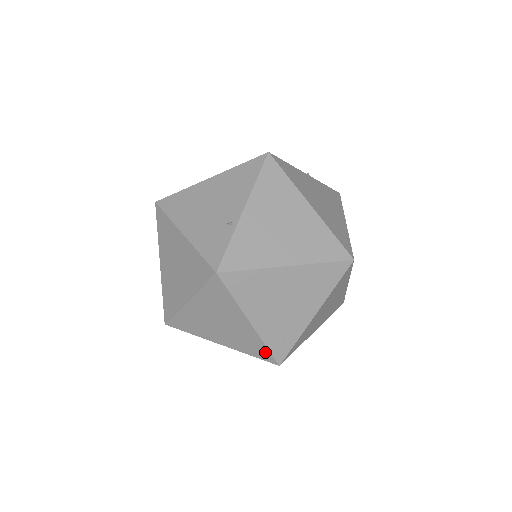
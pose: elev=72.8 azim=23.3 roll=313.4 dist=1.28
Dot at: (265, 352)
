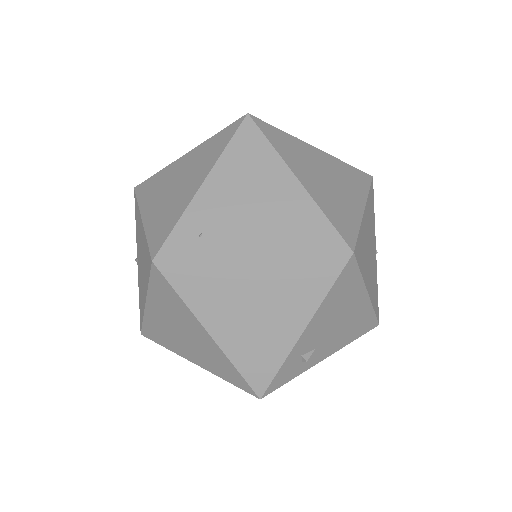
Dot at: (166, 233)
